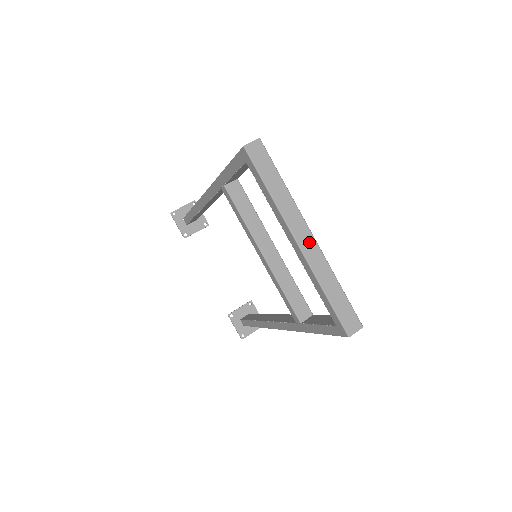
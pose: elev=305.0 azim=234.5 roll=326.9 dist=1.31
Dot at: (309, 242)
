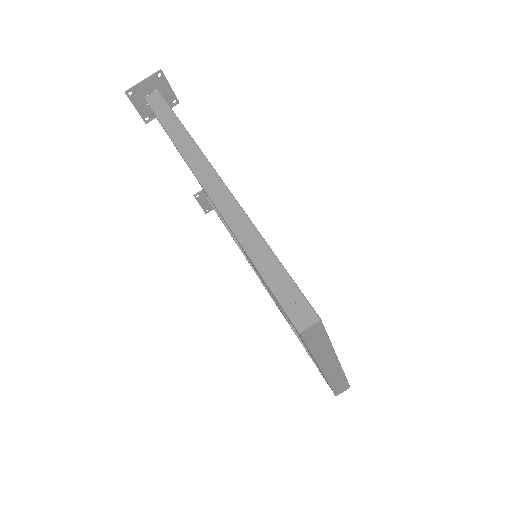
Dot at: (333, 367)
